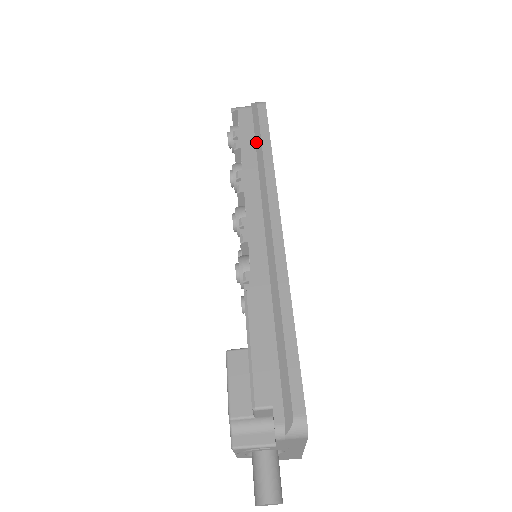
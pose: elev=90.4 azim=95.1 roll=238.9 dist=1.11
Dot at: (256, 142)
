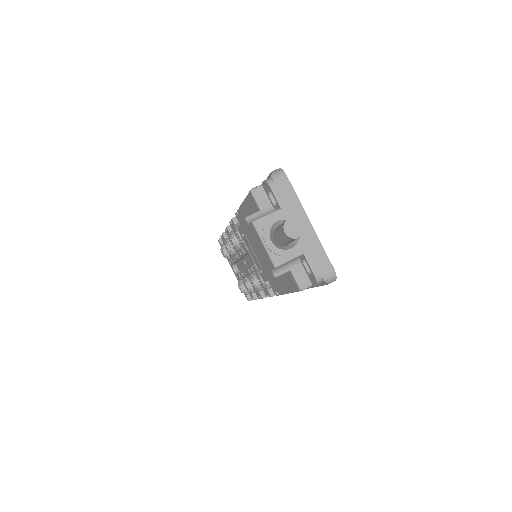
Dot at: occluded
